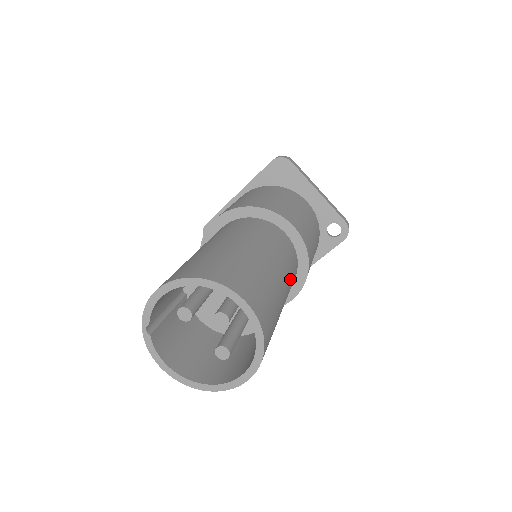
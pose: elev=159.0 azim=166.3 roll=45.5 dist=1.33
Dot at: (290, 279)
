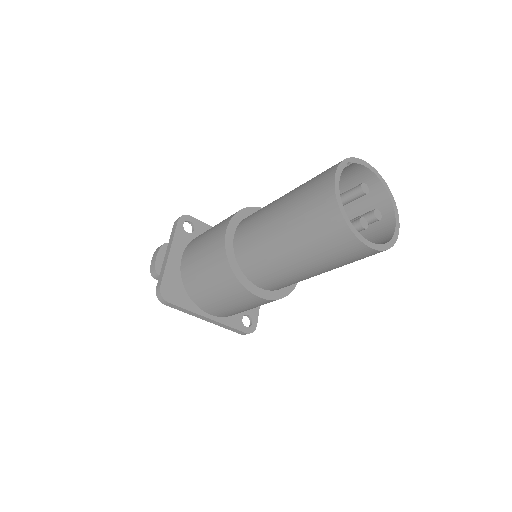
Dot at: occluded
